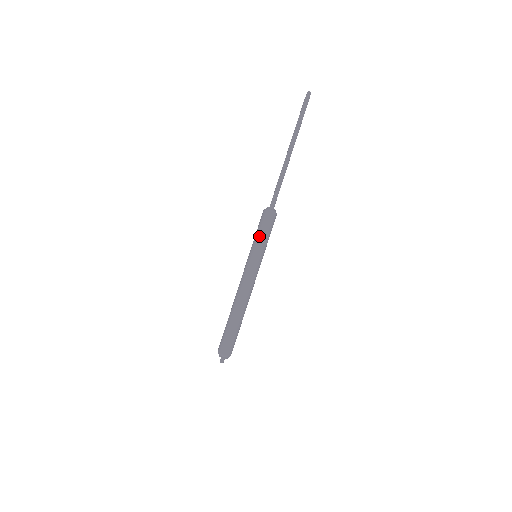
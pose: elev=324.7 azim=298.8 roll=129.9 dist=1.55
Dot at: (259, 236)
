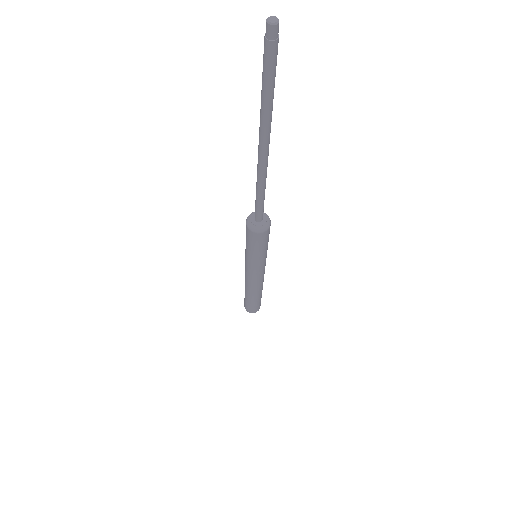
Dot at: (253, 253)
